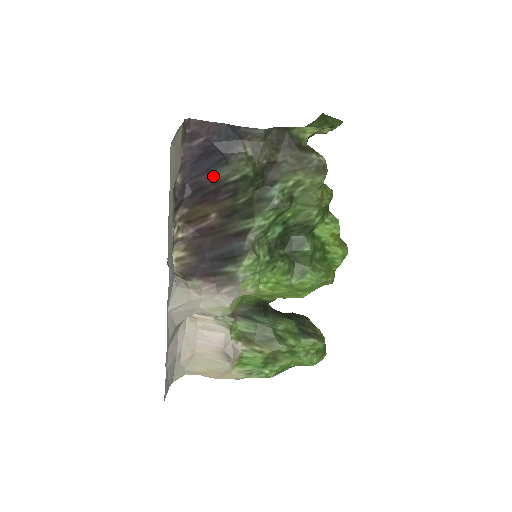
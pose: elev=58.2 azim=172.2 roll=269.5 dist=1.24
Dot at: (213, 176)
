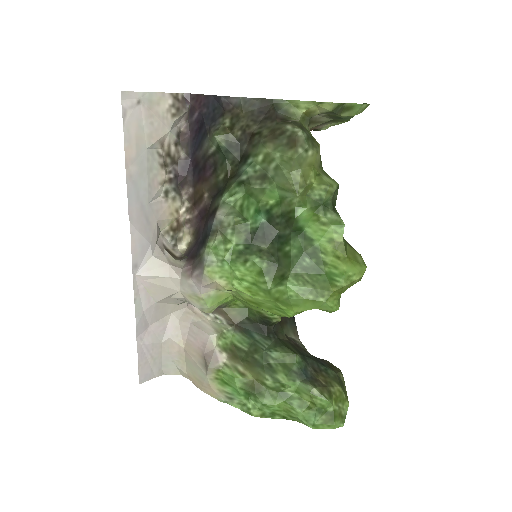
Dot at: (201, 150)
